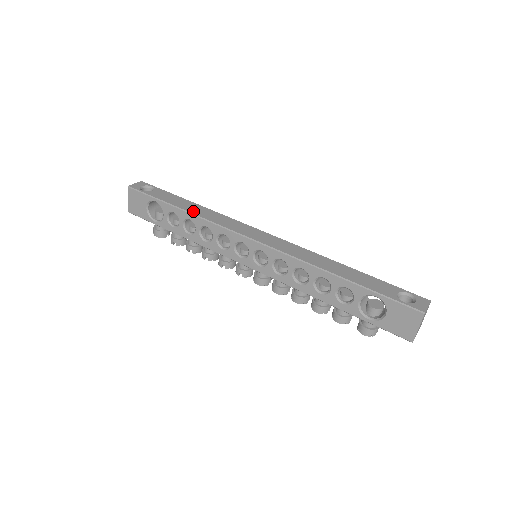
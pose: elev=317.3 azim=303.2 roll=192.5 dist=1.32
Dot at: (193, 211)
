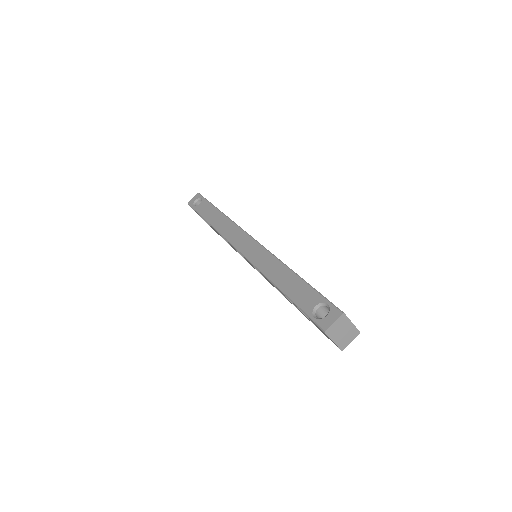
Dot at: (213, 223)
